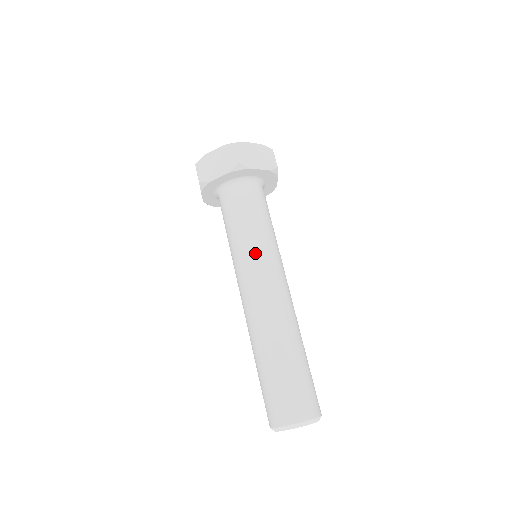
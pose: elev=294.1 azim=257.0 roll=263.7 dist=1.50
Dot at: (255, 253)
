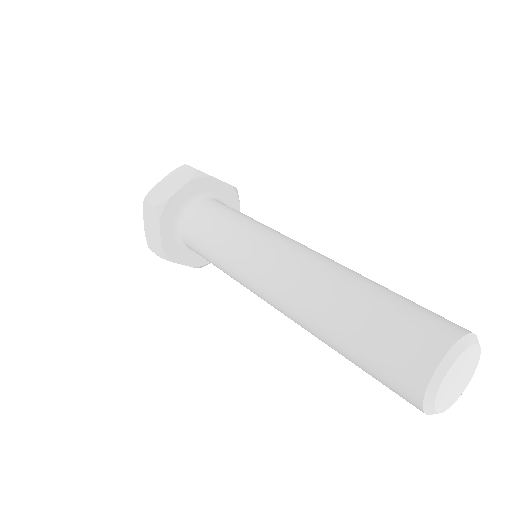
Dot at: (236, 254)
